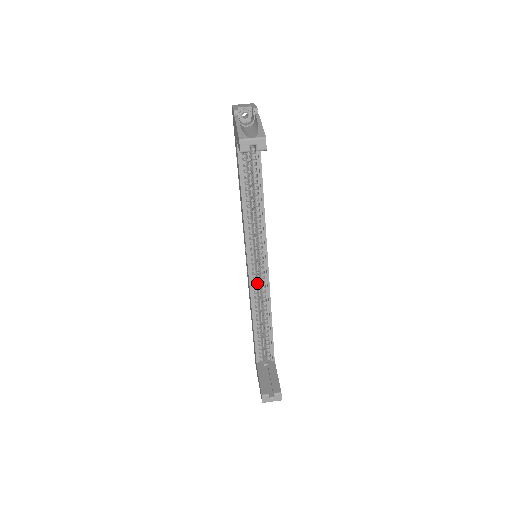
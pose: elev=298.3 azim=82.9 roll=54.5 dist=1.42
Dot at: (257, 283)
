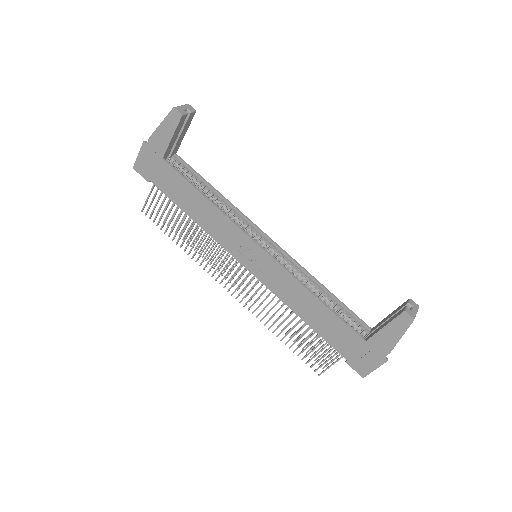
Dot at: occluded
